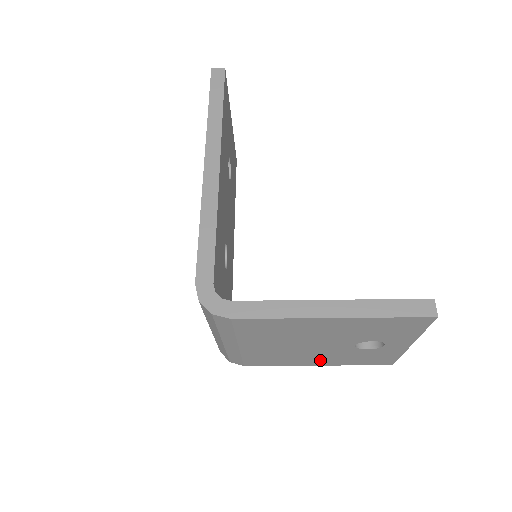
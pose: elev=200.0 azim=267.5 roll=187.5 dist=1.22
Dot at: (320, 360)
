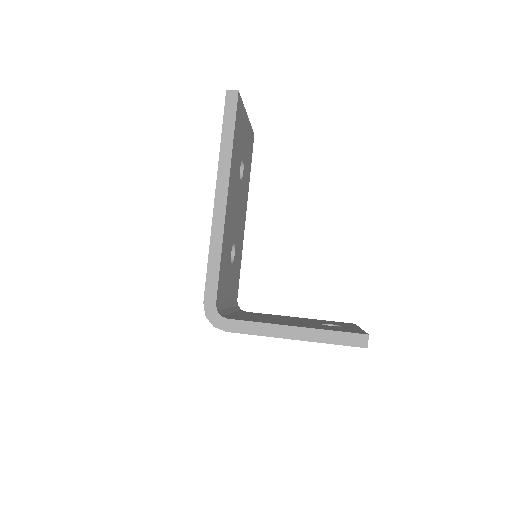
Dot at: occluded
